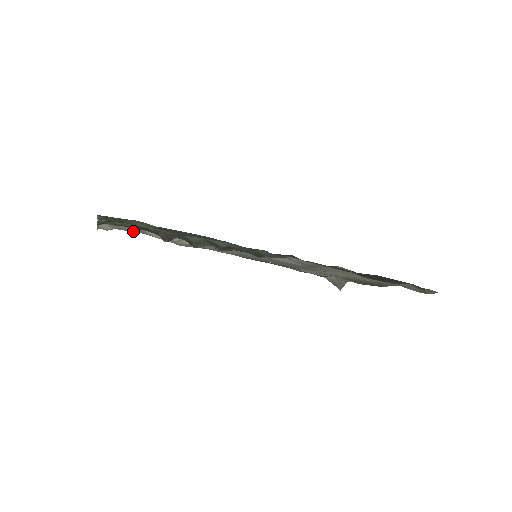
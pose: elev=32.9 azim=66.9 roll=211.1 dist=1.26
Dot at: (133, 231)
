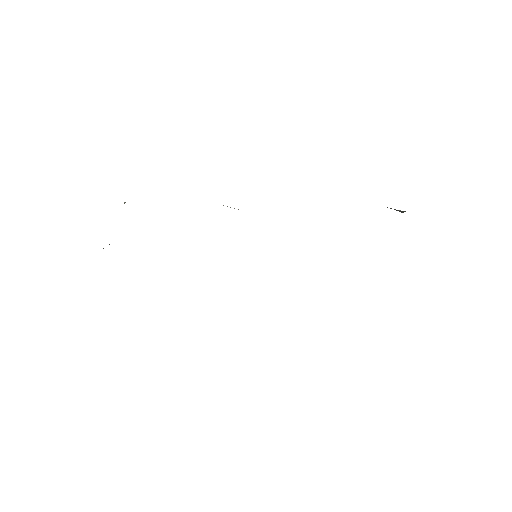
Dot at: occluded
